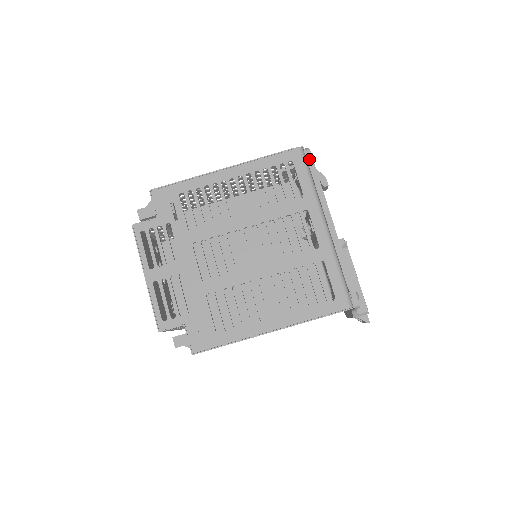
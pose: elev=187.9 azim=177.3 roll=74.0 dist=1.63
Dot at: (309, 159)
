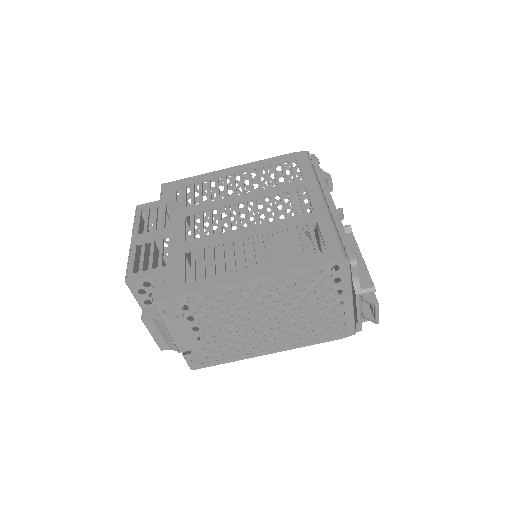
Dot at: (313, 159)
